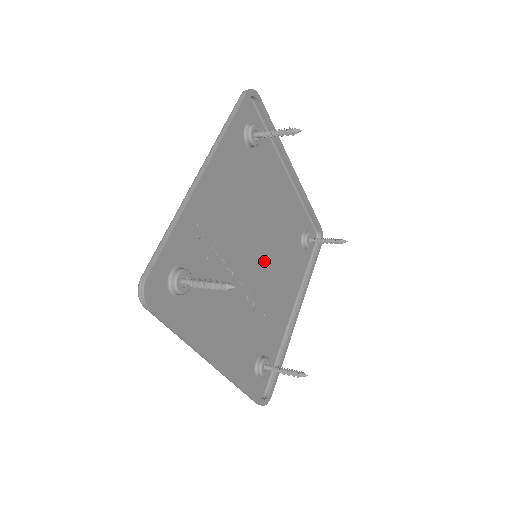
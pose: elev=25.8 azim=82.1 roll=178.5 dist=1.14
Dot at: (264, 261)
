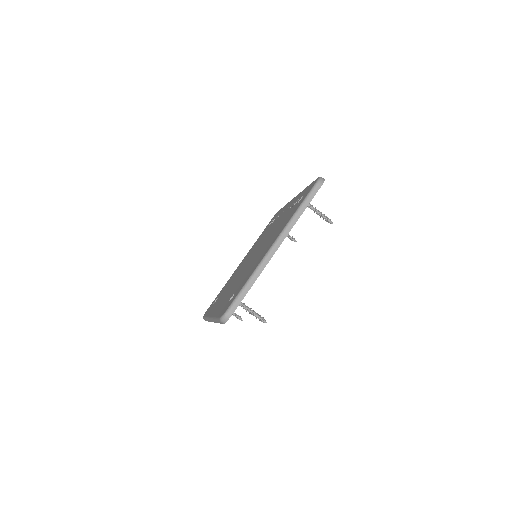
Dot at: occluded
